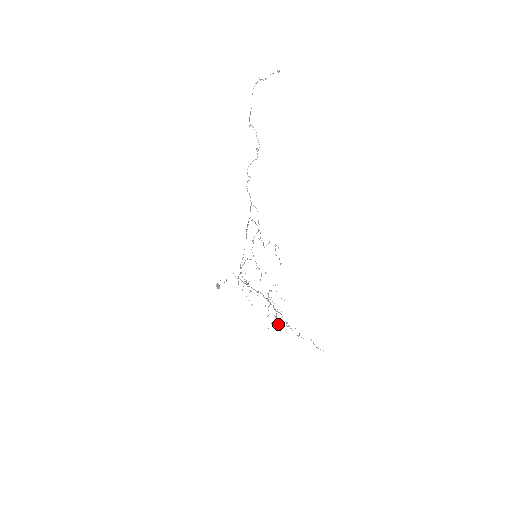
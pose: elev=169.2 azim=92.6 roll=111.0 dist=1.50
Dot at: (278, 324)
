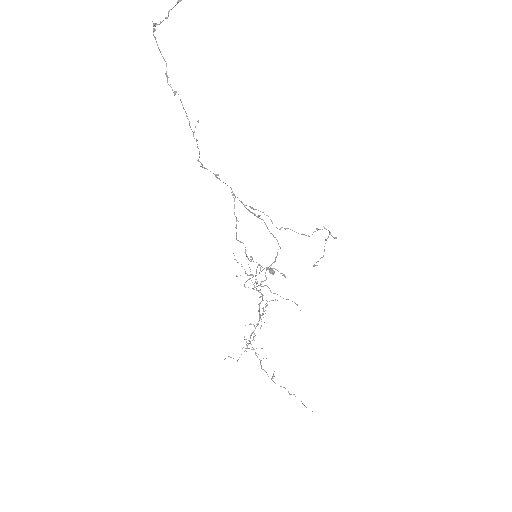
Dot at: occluded
